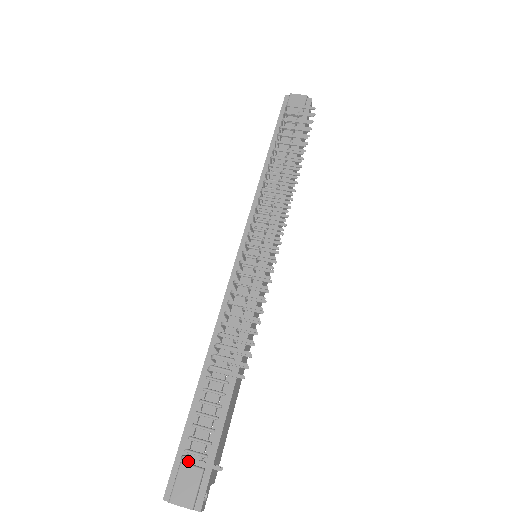
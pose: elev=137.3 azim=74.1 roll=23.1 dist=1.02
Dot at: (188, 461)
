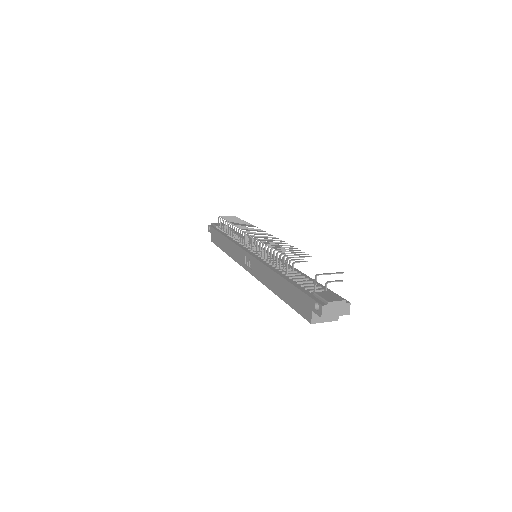
Dot at: (322, 274)
